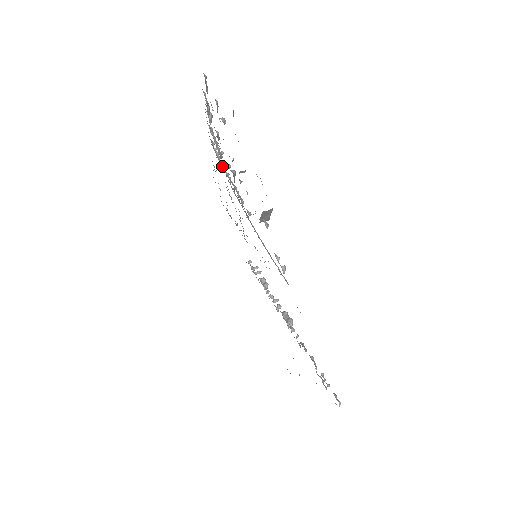
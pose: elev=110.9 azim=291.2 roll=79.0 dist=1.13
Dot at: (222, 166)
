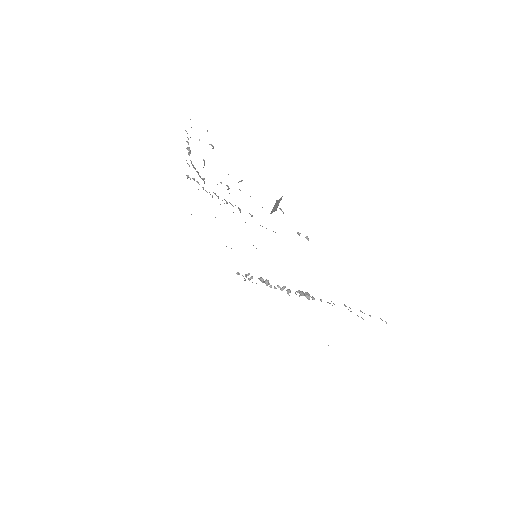
Dot at: occluded
